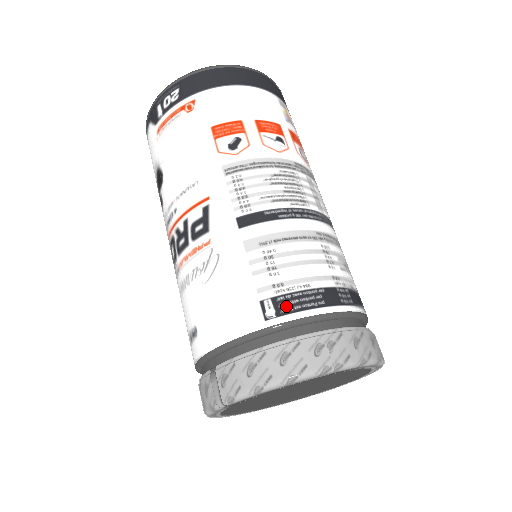
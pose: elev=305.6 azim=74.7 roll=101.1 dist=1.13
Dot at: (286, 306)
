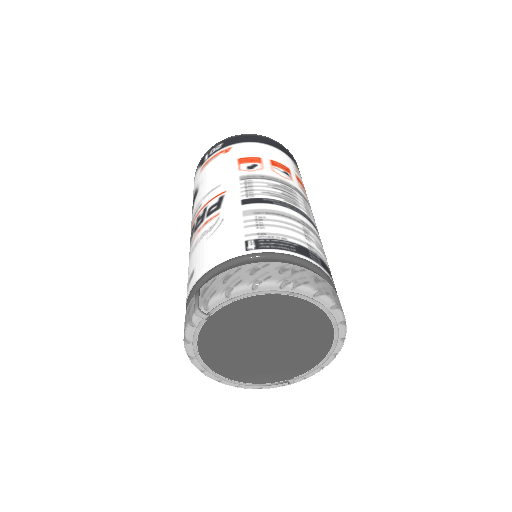
Dot at: (264, 245)
